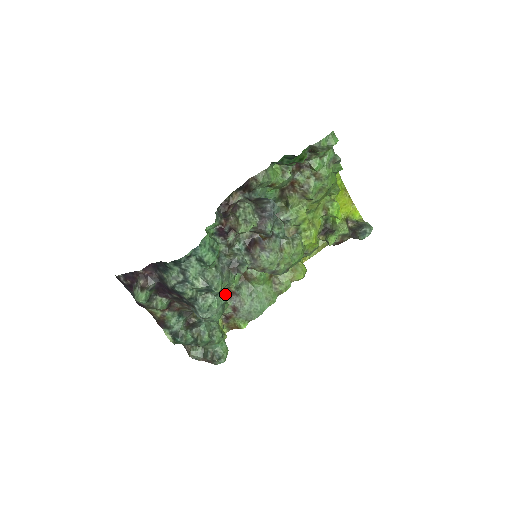
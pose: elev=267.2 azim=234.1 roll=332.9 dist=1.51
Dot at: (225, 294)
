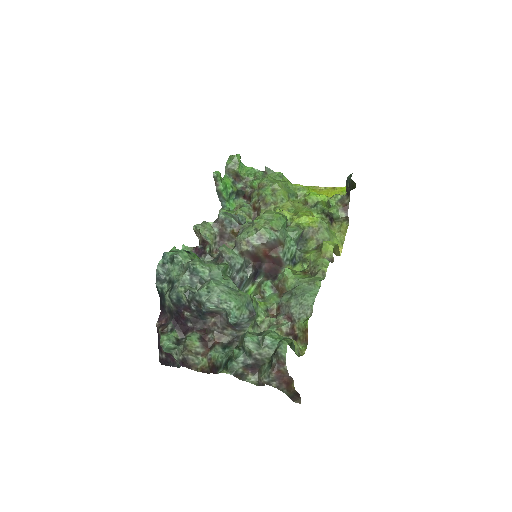
Dot at: (227, 280)
